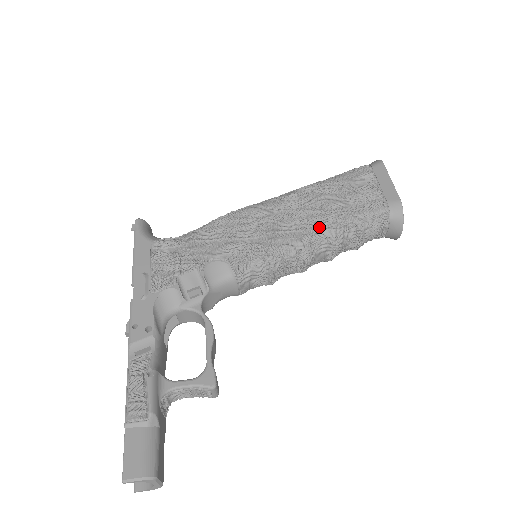
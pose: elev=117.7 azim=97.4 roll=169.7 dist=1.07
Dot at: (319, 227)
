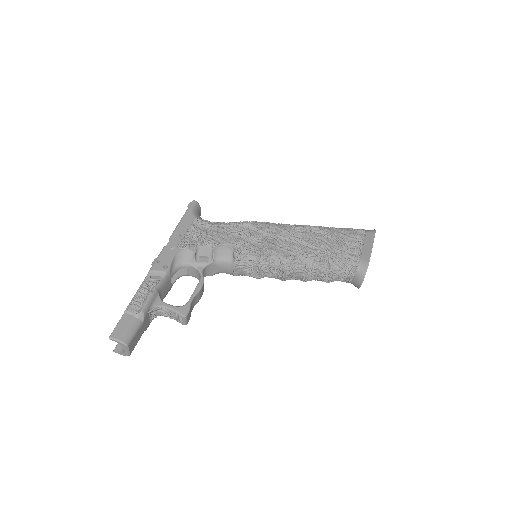
Dot at: (304, 255)
